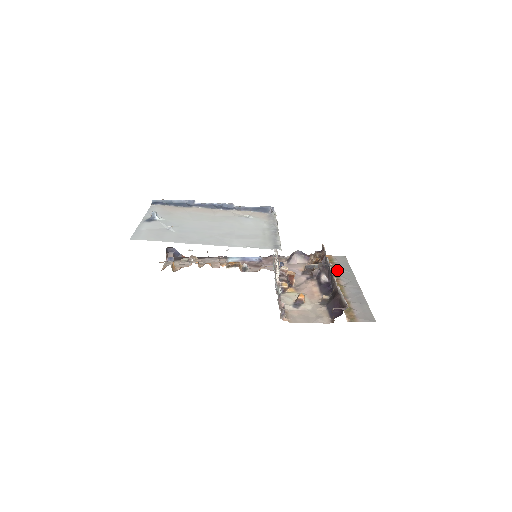
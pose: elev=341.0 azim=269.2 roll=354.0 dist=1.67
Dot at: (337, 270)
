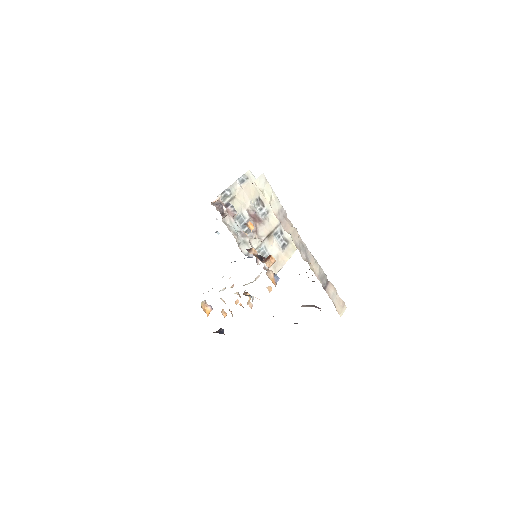
Dot at: occluded
